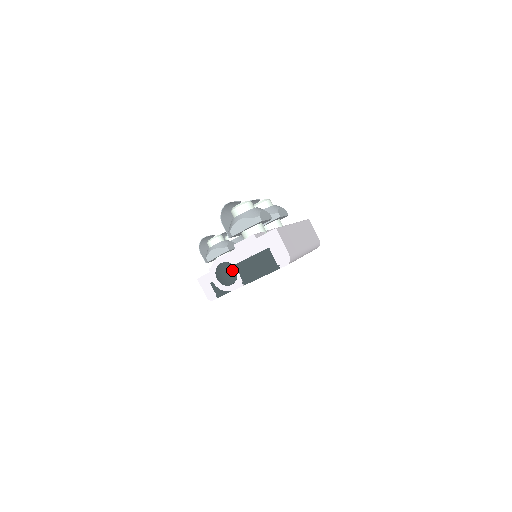
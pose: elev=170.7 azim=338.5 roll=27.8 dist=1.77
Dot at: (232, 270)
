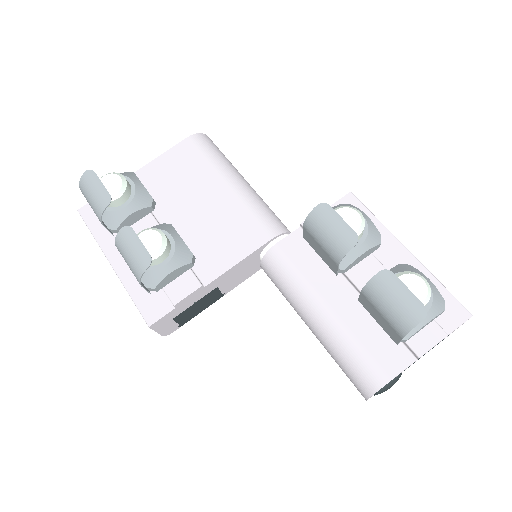
Dot at: occluded
